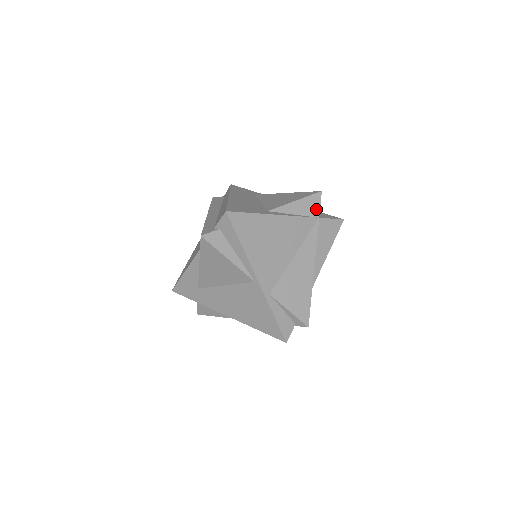
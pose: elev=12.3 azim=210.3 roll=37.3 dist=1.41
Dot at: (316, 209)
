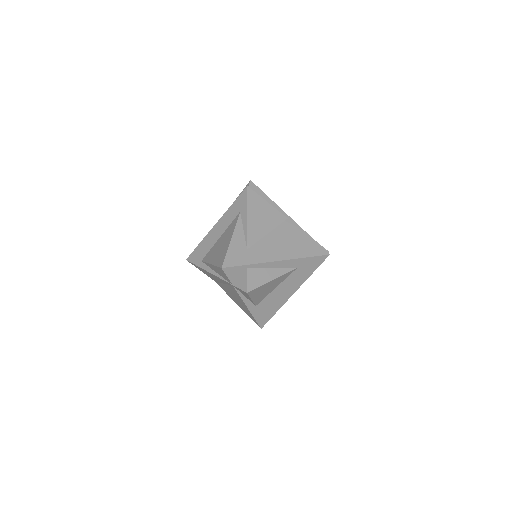
Dot at: occluded
